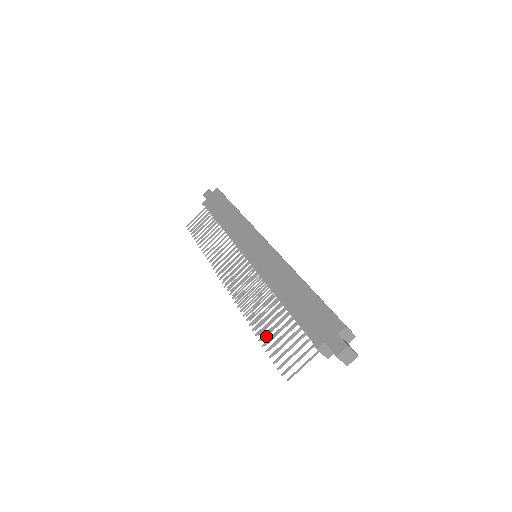
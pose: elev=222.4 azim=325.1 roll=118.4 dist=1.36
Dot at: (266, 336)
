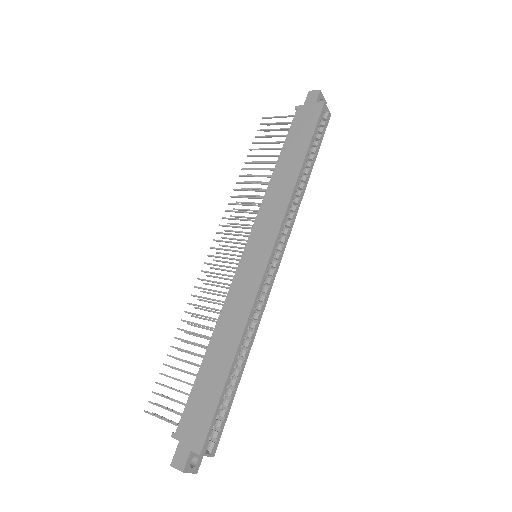
Dot at: (182, 351)
